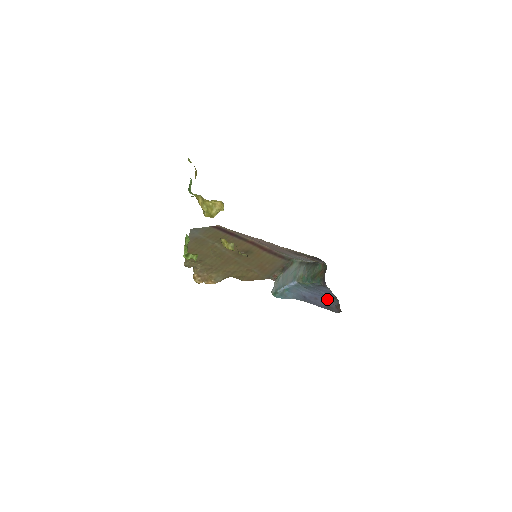
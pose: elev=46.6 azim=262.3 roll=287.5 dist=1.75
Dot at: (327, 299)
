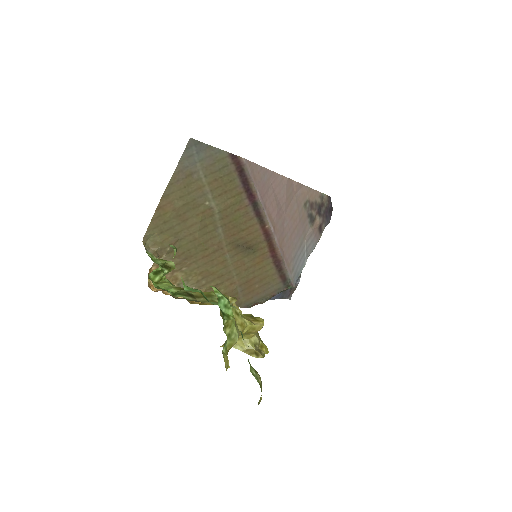
Dot at: occluded
